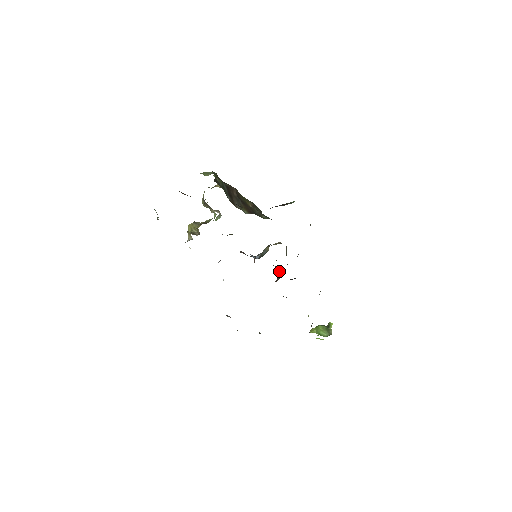
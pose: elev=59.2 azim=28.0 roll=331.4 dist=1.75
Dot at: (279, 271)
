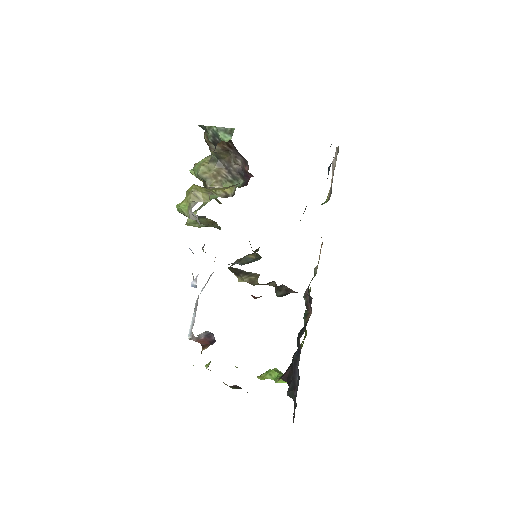
Dot at: occluded
